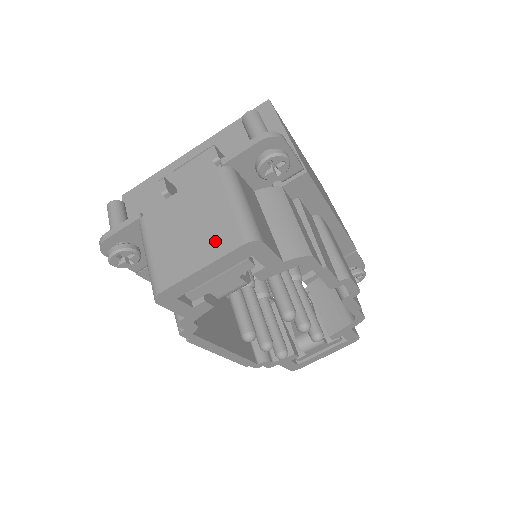
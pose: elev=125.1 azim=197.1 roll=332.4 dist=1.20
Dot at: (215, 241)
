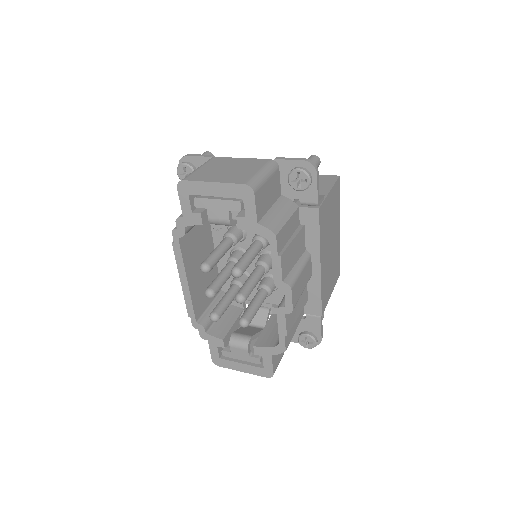
Dot at: (233, 177)
